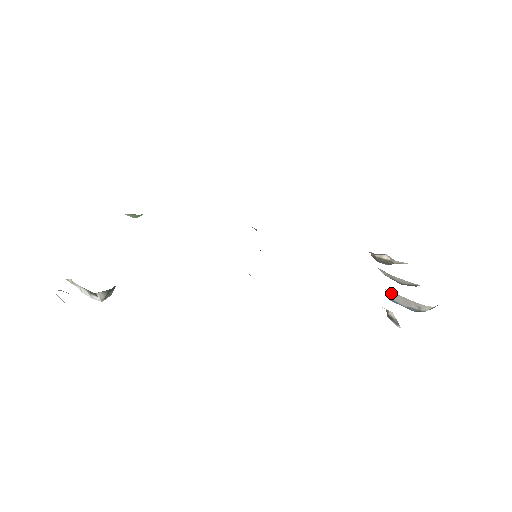
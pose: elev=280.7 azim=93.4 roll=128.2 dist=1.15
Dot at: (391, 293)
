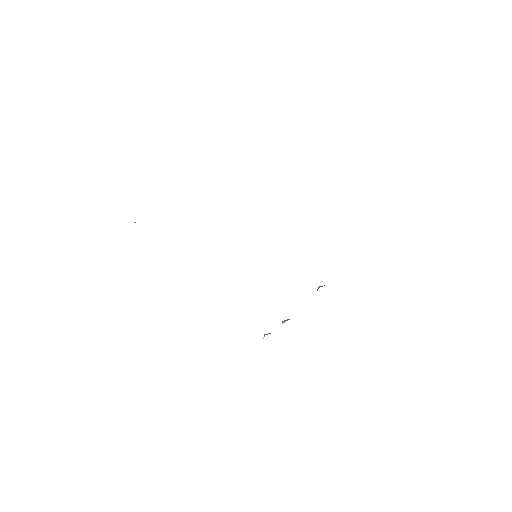
Dot at: occluded
